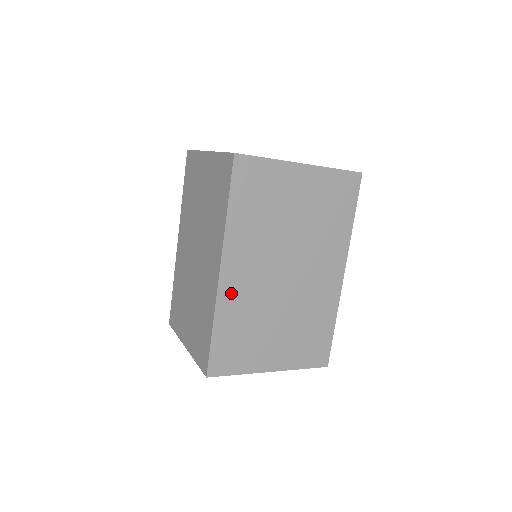
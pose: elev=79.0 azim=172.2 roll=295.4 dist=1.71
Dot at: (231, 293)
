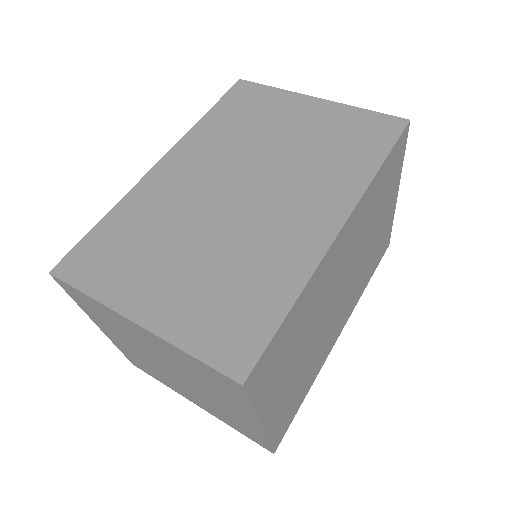
Dot at: (155, 188)
